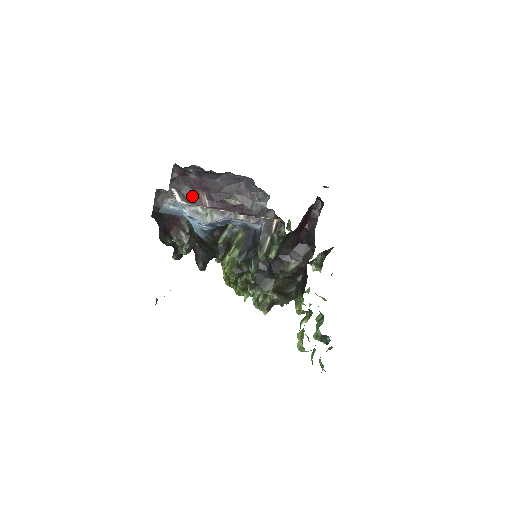
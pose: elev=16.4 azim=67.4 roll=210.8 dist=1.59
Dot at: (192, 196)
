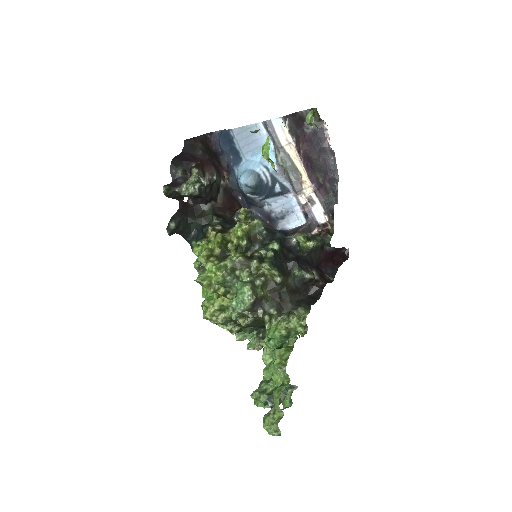
Dot at: (298, 138)
